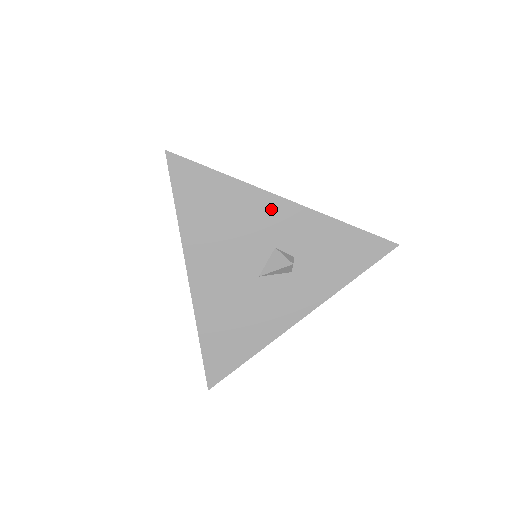
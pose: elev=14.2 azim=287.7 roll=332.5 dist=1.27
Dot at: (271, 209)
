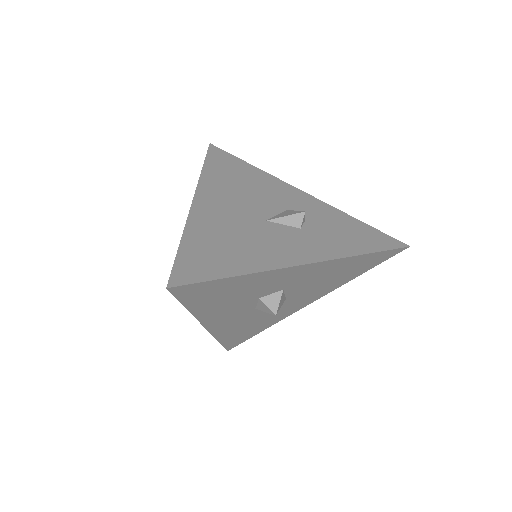
Dot at: (287, 191)
